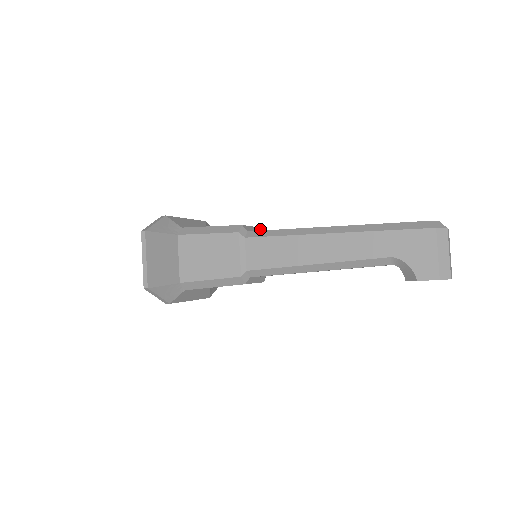
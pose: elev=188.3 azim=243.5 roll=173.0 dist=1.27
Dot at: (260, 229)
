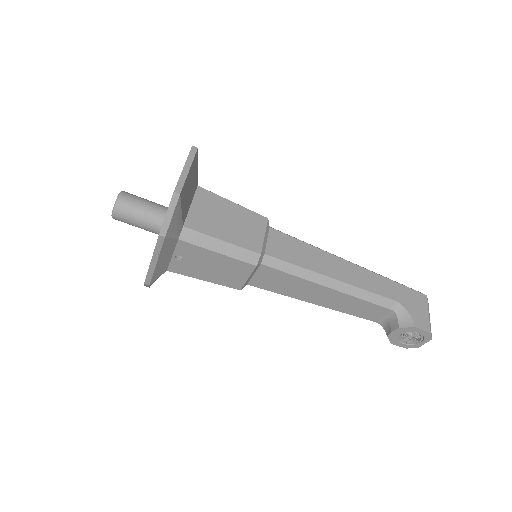
Dot at: occluded
